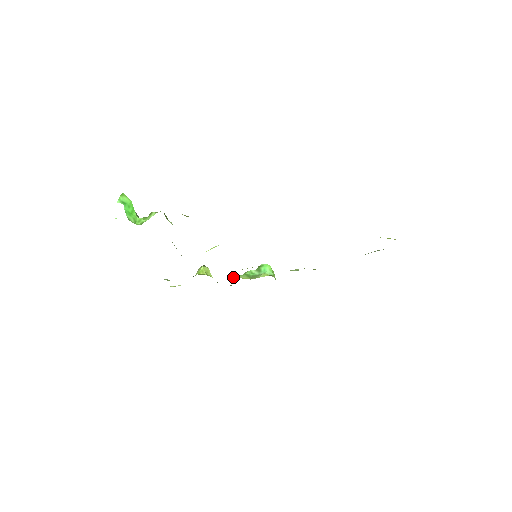
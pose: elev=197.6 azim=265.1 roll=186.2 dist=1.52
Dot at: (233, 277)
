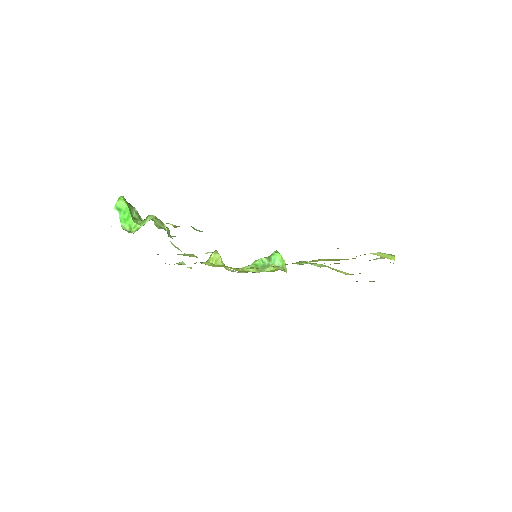
Dot at: (241, 268)
